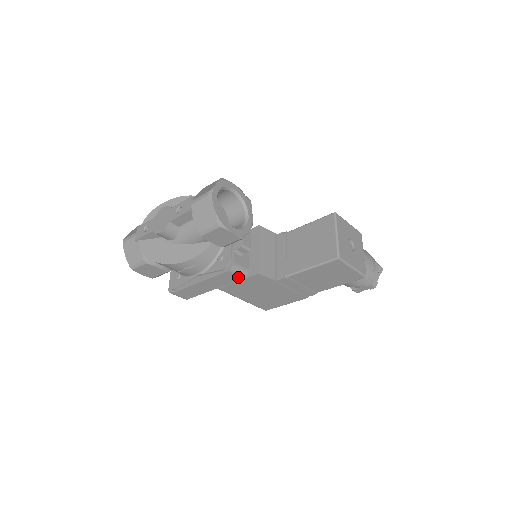
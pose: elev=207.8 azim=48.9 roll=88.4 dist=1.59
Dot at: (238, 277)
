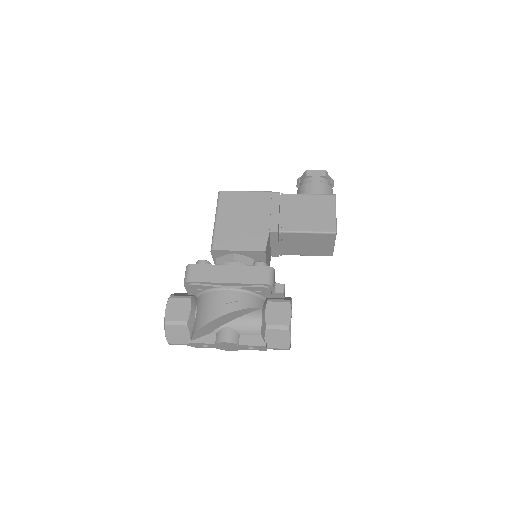
Dot at: occluded
